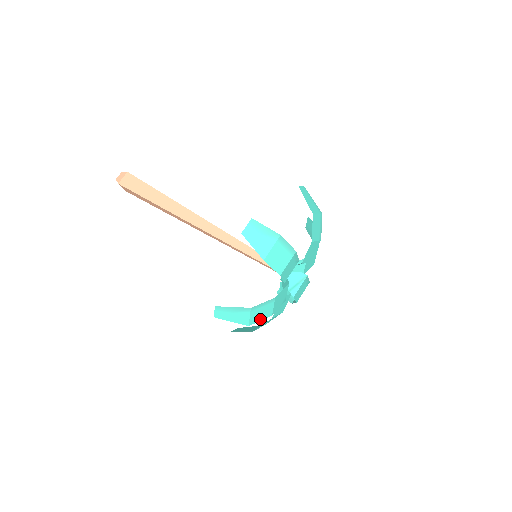
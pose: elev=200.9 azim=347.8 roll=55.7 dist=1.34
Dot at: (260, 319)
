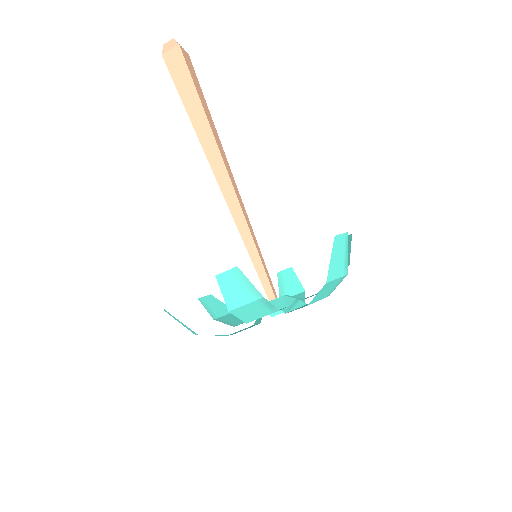
Dot at: occluded
